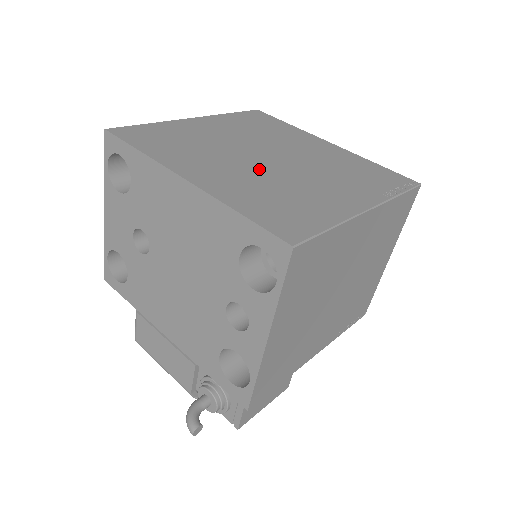
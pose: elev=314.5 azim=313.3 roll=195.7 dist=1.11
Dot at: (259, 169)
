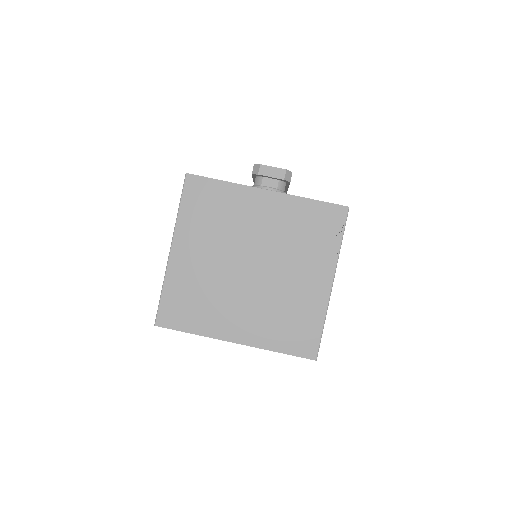
Dot at: (257, 292)
